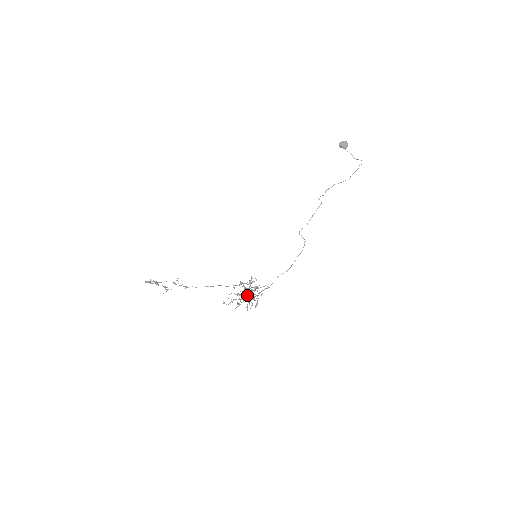
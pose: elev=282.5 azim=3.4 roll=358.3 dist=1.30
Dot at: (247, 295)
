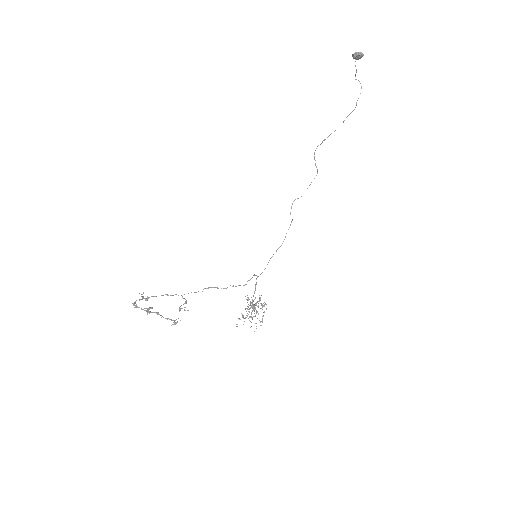
Dot at: (253, 310)
